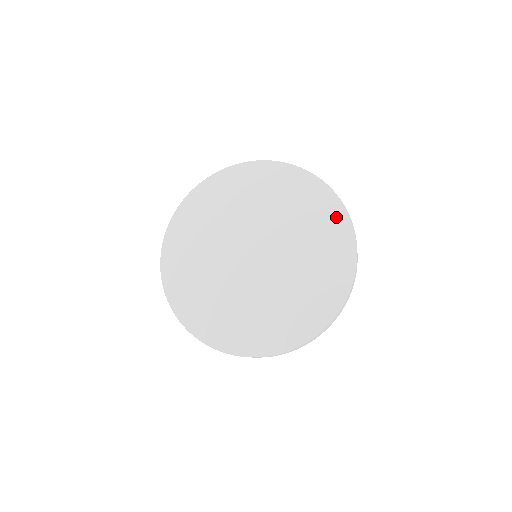
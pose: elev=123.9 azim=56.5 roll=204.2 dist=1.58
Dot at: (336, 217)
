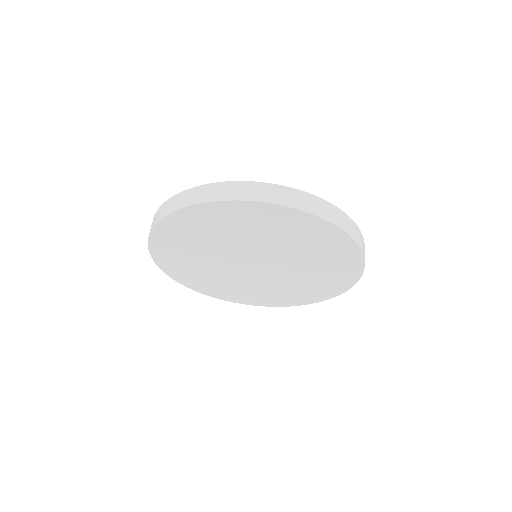
Dot at: (323, 231)
